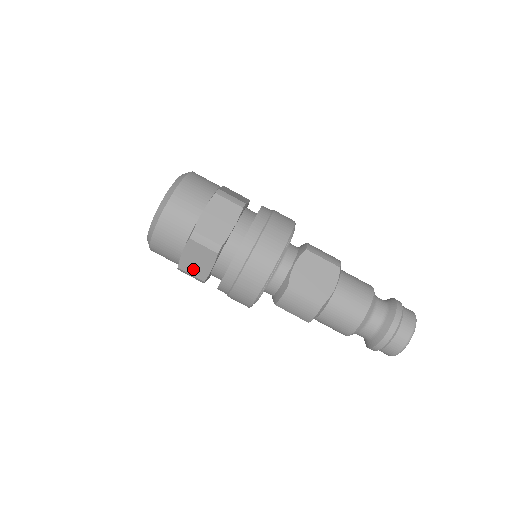
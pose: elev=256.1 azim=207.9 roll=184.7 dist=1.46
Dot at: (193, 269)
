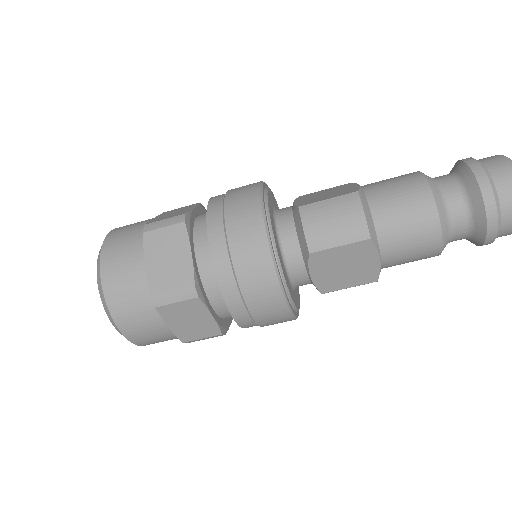
Dot at: (170, 278)
